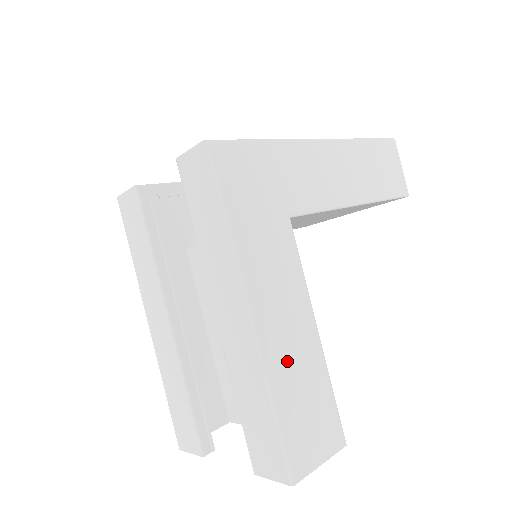
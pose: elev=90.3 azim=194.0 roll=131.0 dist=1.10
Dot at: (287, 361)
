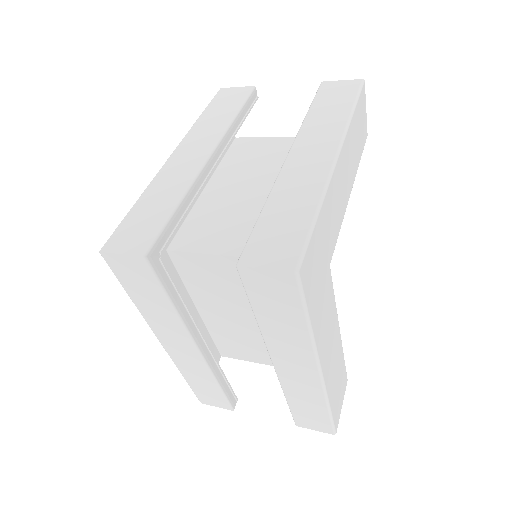
Dot at: (333, 374)
